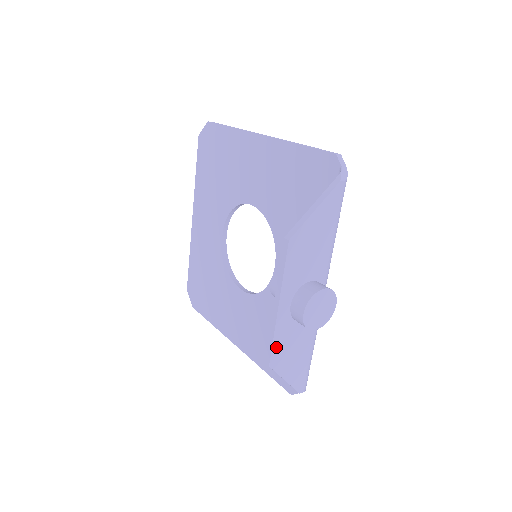
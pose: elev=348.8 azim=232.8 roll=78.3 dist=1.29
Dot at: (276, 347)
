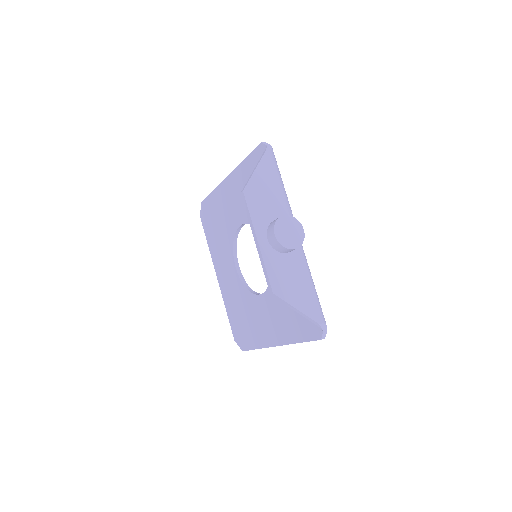
Dot at: (272, 276)
